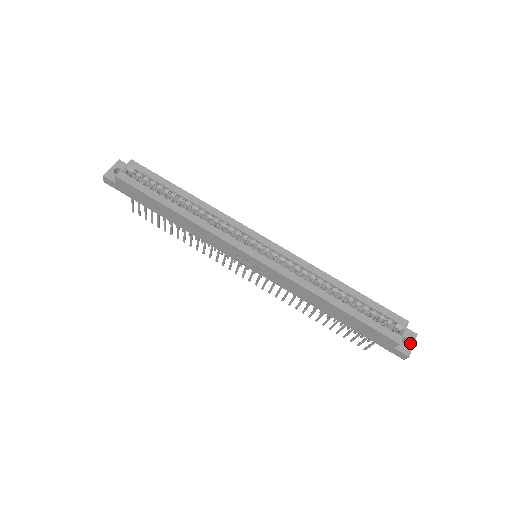
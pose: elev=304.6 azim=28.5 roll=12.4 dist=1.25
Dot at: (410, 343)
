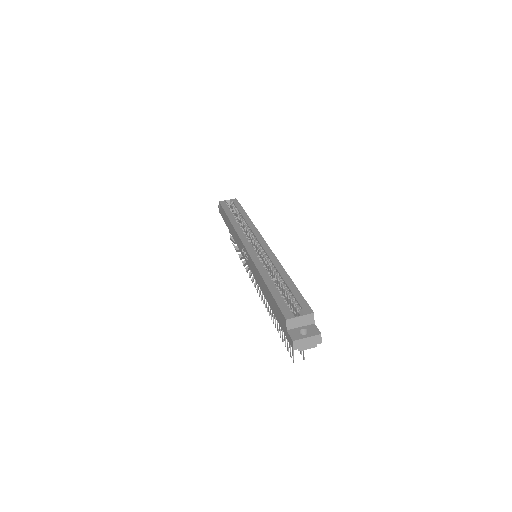
Dot at: (306, 335)
